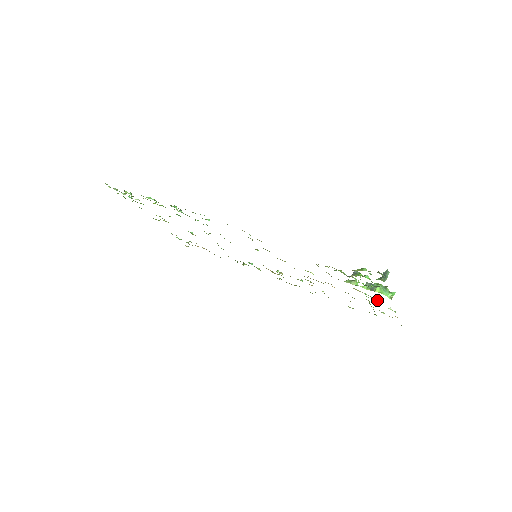
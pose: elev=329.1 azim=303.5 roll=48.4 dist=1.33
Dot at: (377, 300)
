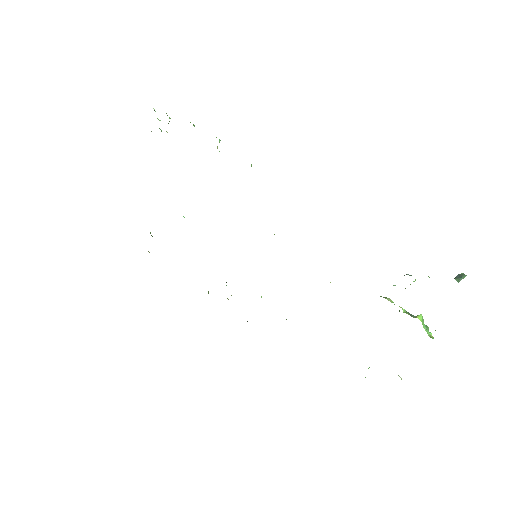
Dot at: occluded
